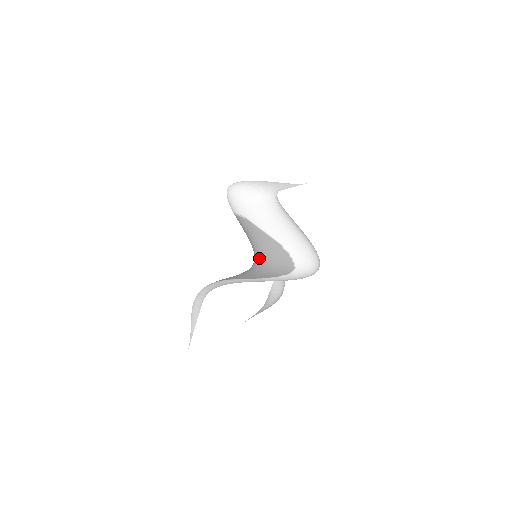
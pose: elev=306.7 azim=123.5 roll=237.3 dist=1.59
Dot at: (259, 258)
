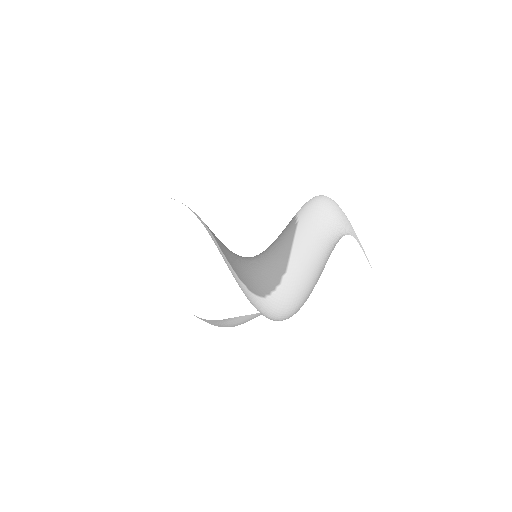
Dot at: (255, 258)
